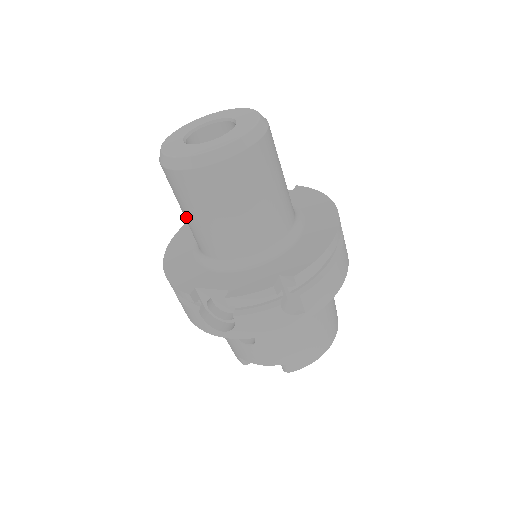
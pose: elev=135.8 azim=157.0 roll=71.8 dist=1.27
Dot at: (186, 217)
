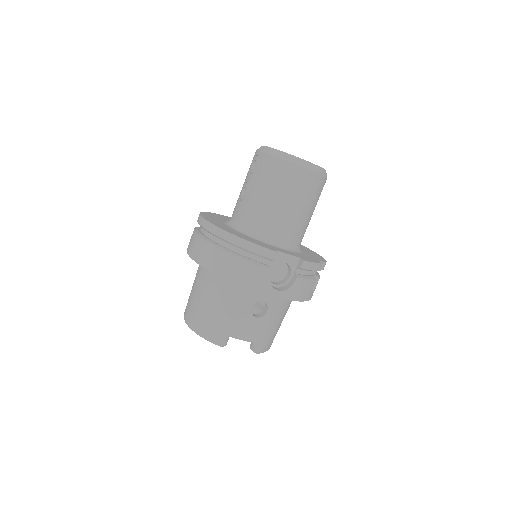
Dot at: (271, 201)
